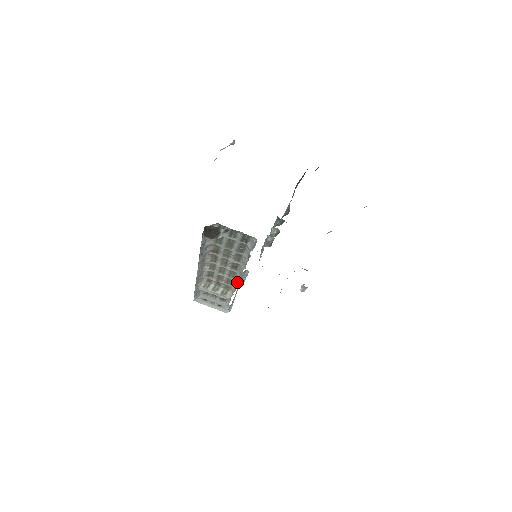
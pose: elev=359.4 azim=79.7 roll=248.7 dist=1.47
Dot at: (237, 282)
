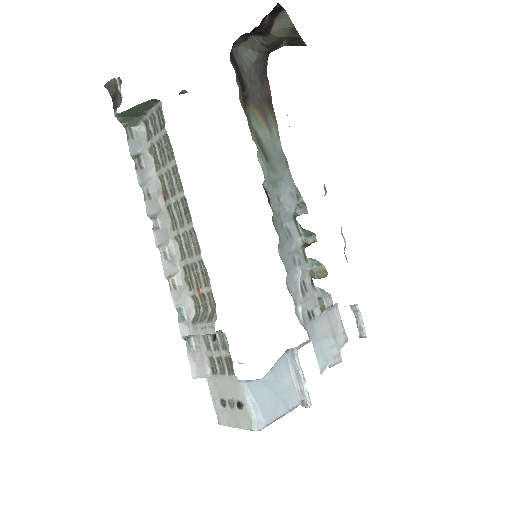
Dot at: (199, 250)
